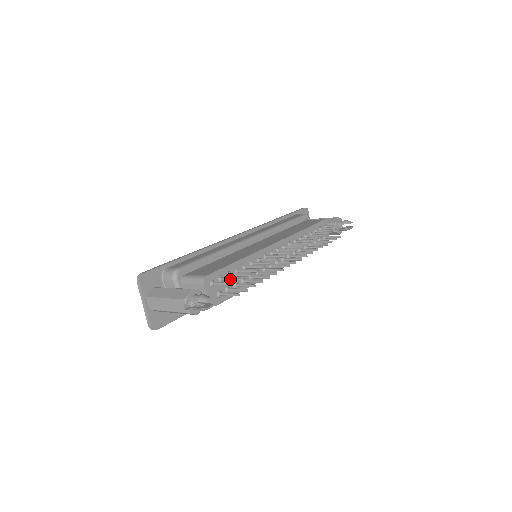
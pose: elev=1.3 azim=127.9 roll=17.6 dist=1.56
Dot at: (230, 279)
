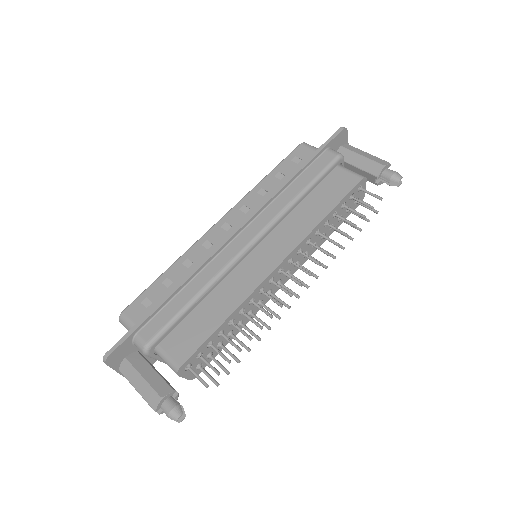
Dot at: (208, 366)
